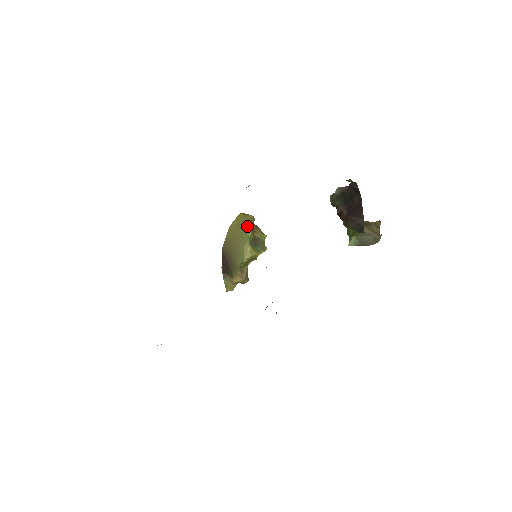
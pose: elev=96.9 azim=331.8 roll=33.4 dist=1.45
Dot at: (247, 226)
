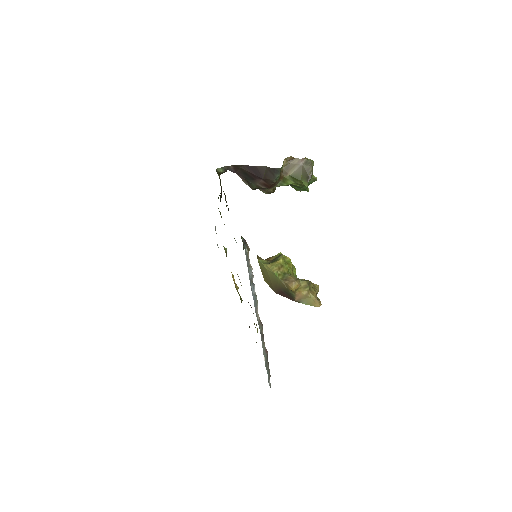
Dot at: occluded
